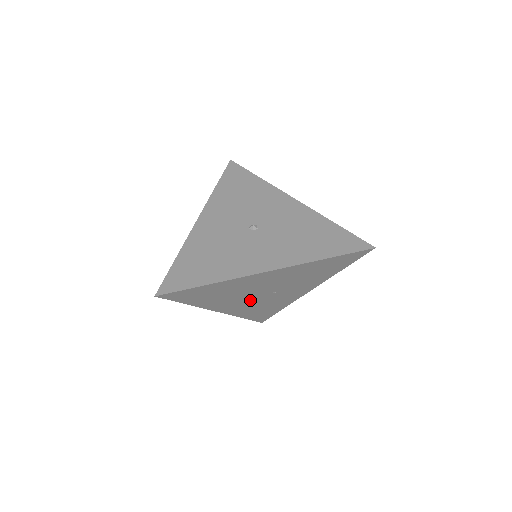
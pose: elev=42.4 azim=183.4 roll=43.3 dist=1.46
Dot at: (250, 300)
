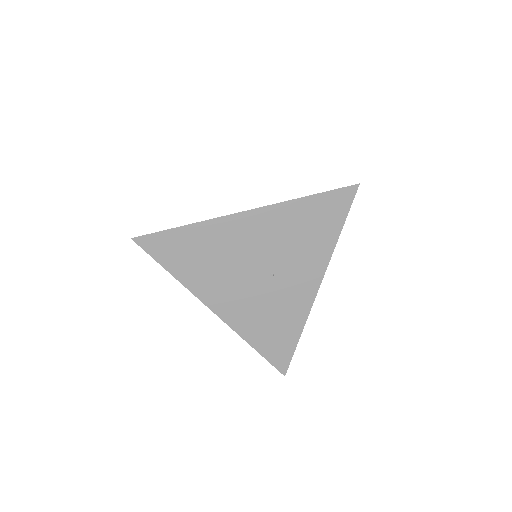
Dot at: (246, 290)
